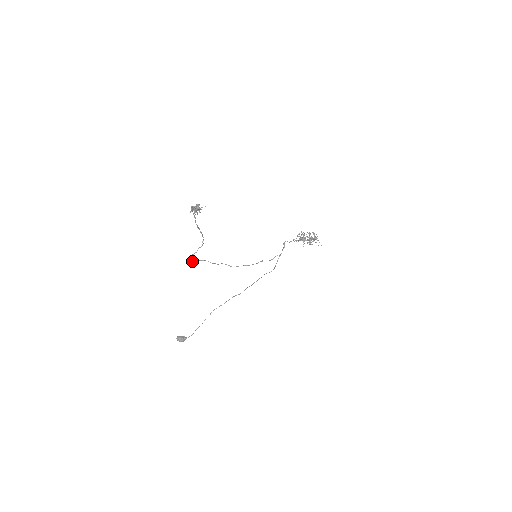
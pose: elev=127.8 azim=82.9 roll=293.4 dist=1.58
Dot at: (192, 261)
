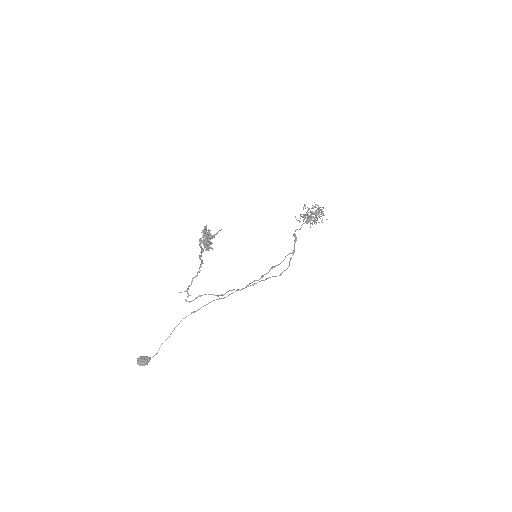
Dot at: occluded
